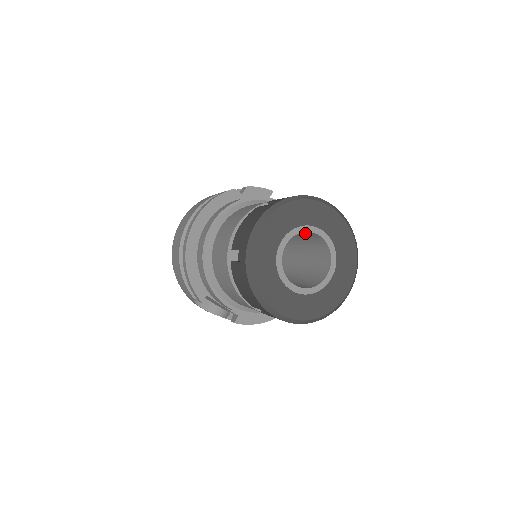
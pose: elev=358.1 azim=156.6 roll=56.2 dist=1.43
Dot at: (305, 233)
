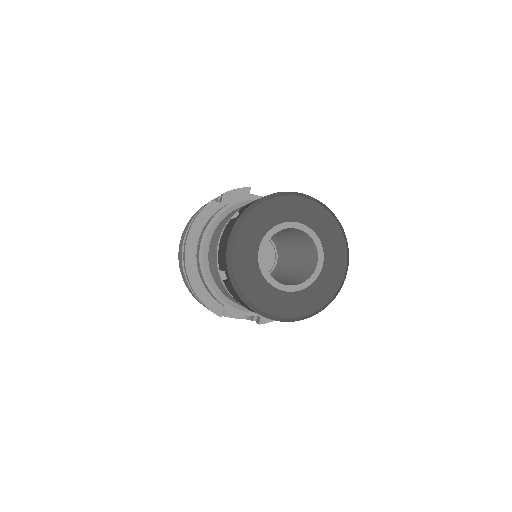
Dot at: (283, 229)
